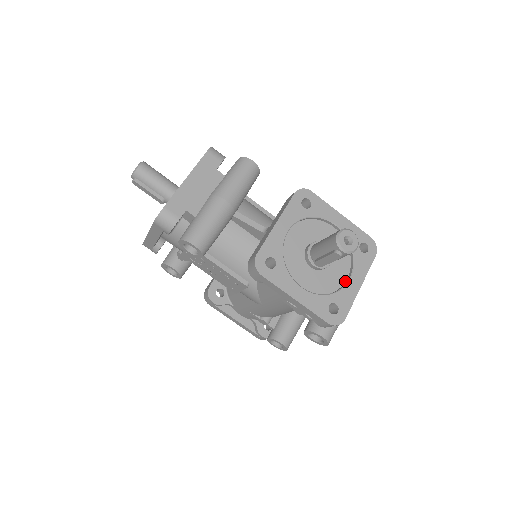
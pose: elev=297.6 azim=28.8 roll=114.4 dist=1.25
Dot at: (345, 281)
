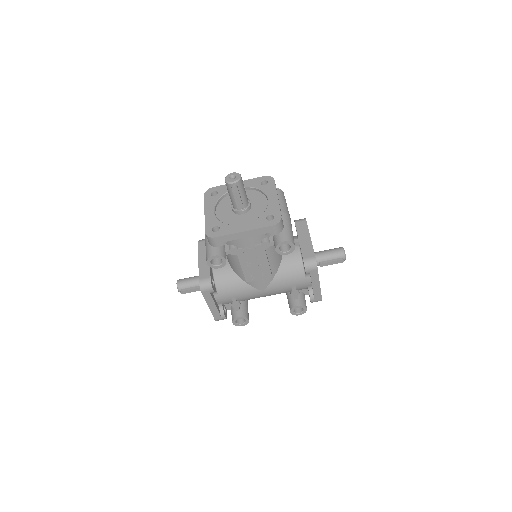
Dot at: occluded
